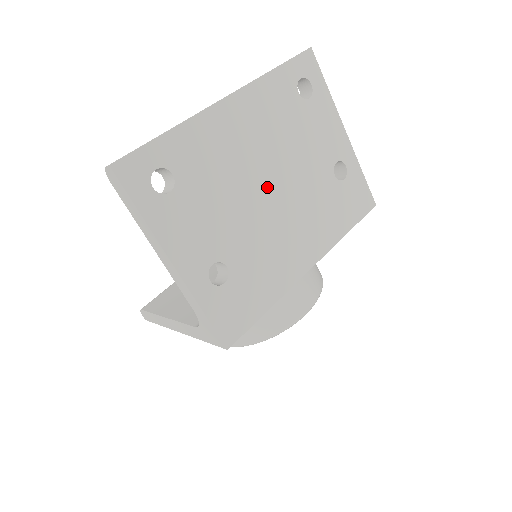
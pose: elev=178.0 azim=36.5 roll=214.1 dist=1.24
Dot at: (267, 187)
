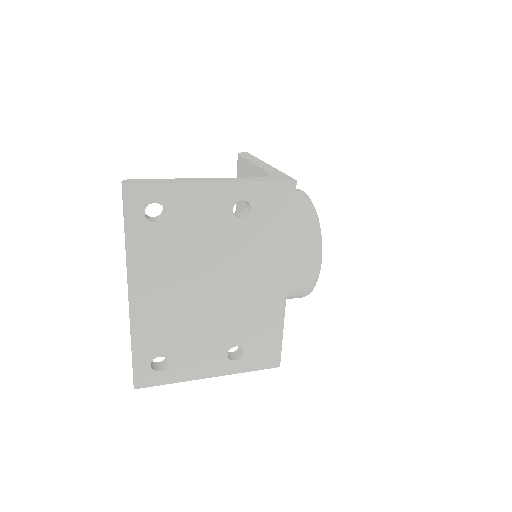
Dot at: (208, 292)
